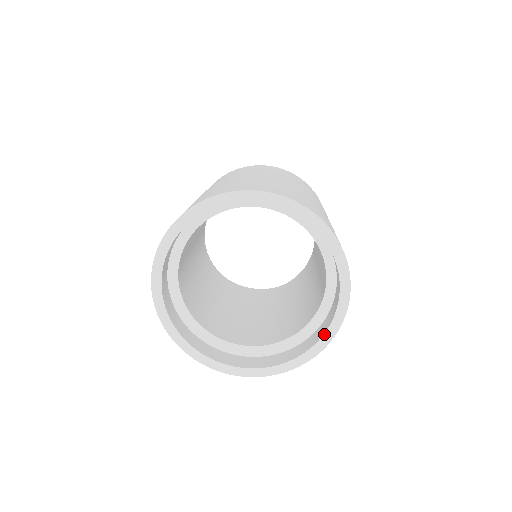
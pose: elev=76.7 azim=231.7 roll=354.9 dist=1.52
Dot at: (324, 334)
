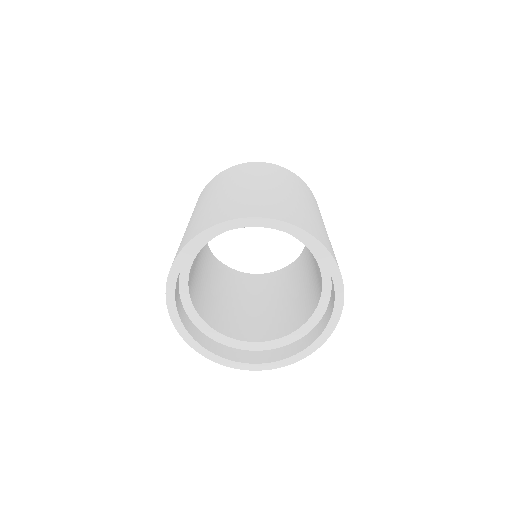
Dot at: (334, 290)
